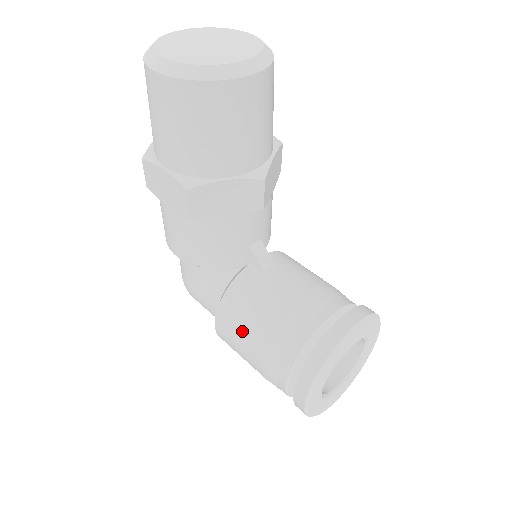
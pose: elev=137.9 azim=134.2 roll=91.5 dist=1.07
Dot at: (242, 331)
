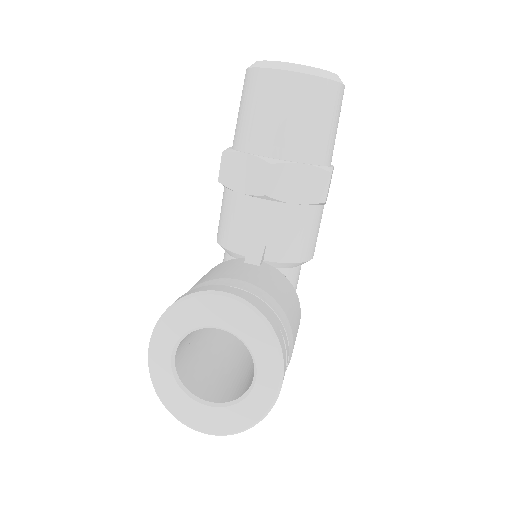
Dot at: occluded
